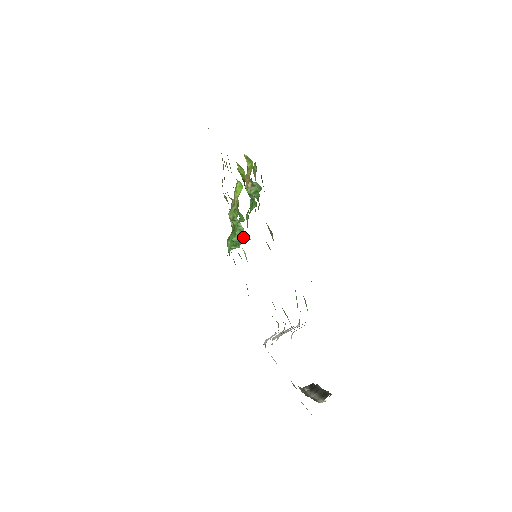
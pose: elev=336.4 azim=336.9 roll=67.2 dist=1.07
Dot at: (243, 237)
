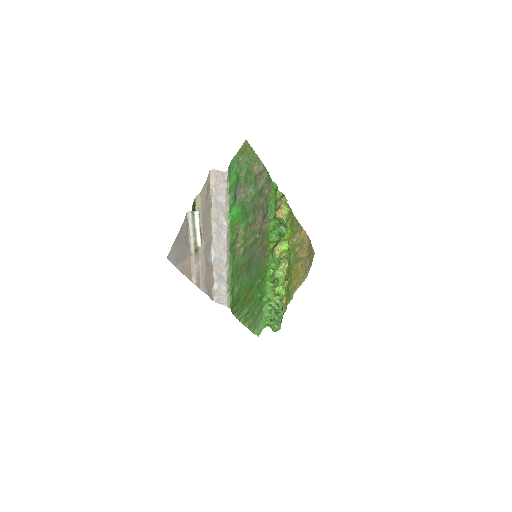
Dot at: (278, 317)
